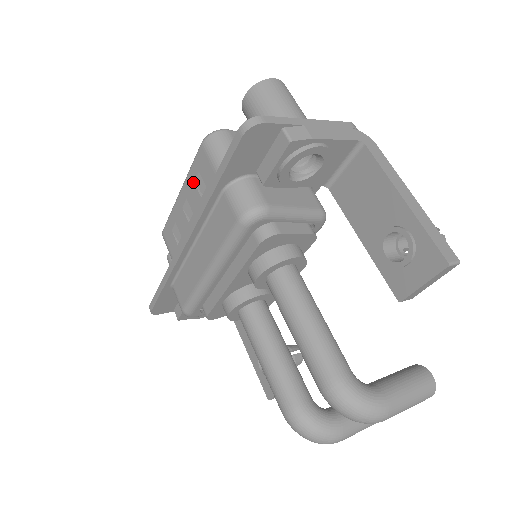
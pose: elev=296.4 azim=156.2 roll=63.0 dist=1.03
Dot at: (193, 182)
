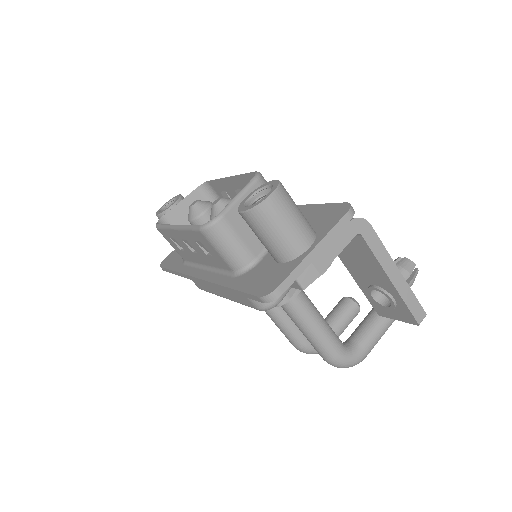
Dot at: (193, 240)
